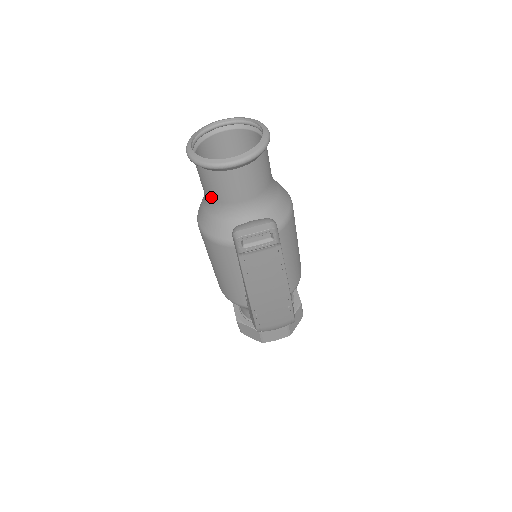
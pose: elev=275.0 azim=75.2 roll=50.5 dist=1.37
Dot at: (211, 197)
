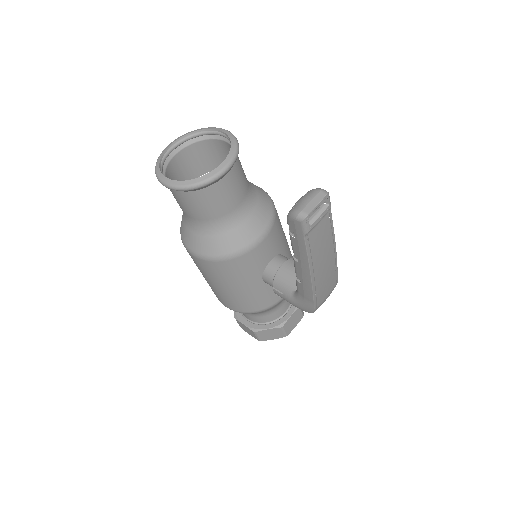
Dot at: (205, 218)
